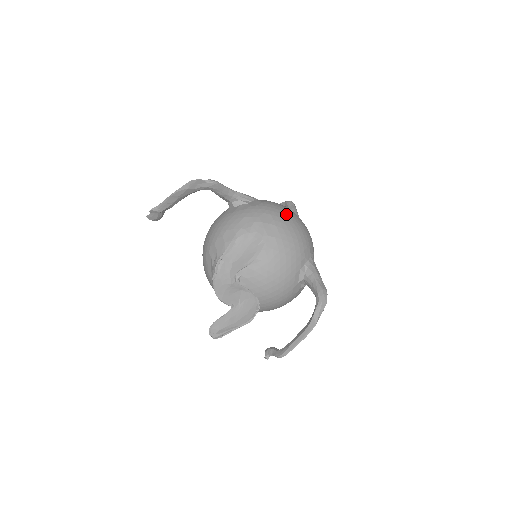
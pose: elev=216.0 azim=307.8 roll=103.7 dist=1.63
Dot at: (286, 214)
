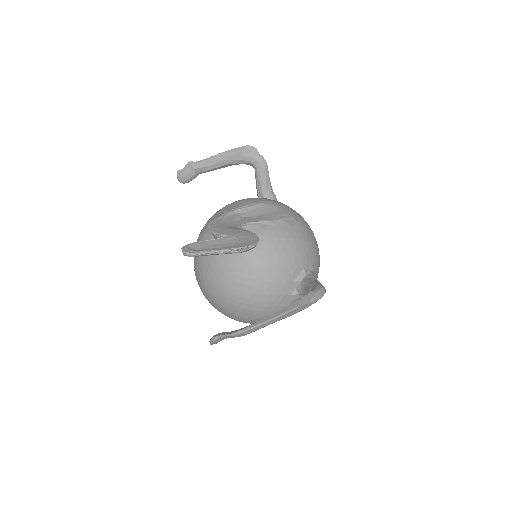
Dot at: occluded
